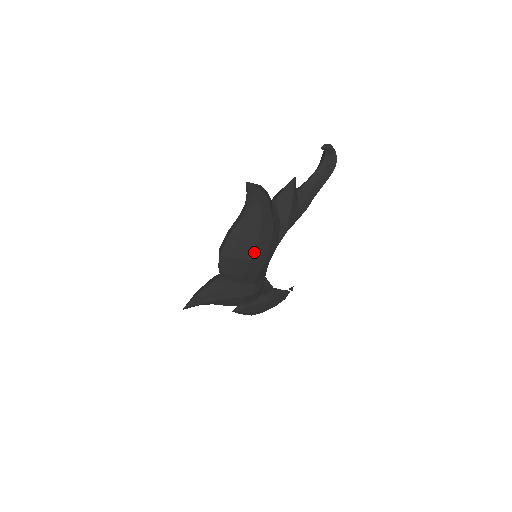
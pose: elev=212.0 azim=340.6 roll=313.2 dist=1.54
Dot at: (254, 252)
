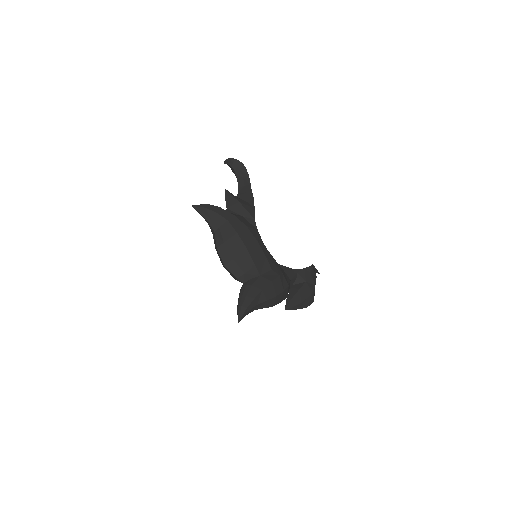
Dot at: (243, 242)
